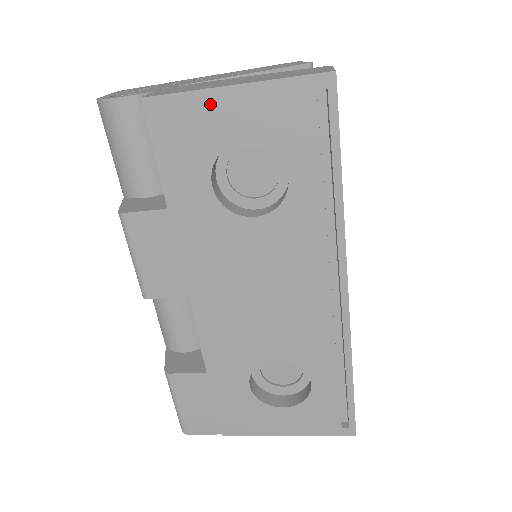
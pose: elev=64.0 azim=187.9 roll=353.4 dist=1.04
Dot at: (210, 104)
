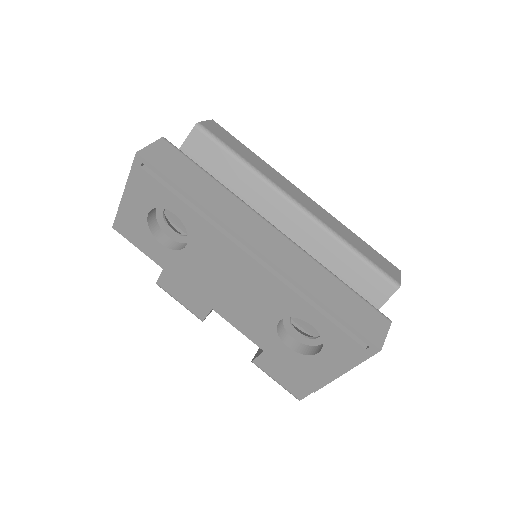
Dot at: (126, 209)
